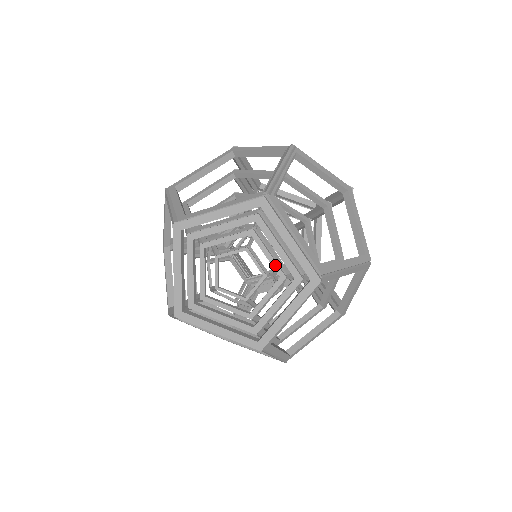
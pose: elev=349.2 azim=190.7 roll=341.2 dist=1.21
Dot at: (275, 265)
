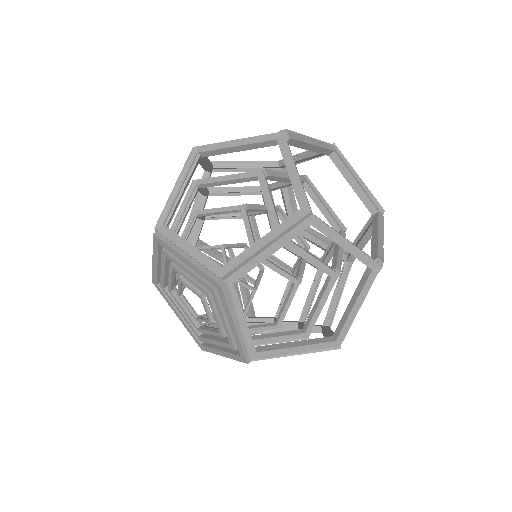
Dot at: (196, 286)
